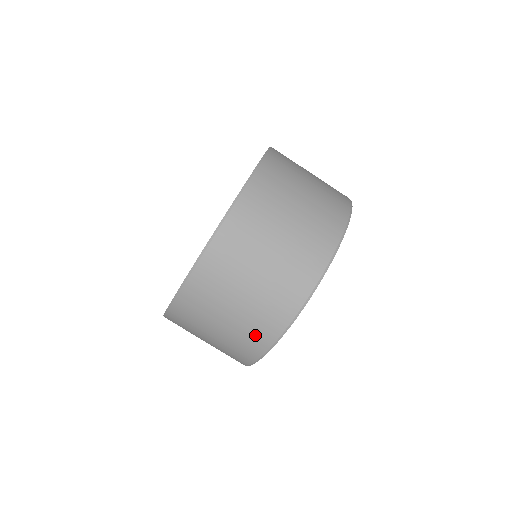
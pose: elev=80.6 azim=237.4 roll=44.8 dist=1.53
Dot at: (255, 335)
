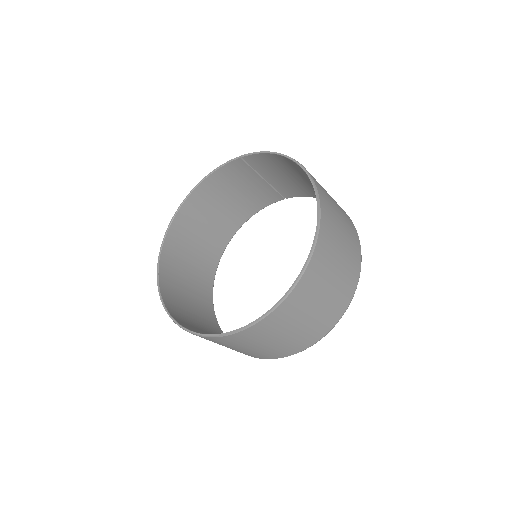
Dot at: (287, 350)
